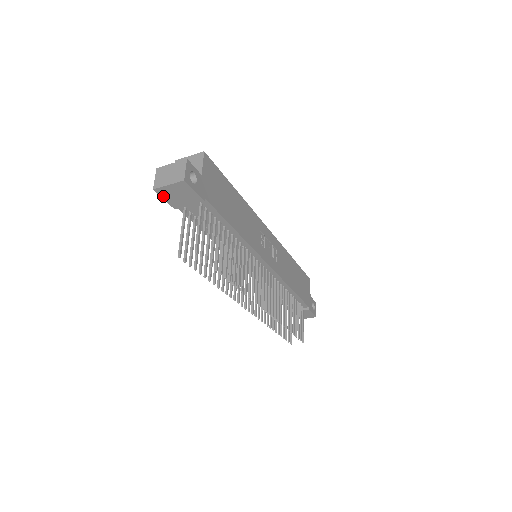
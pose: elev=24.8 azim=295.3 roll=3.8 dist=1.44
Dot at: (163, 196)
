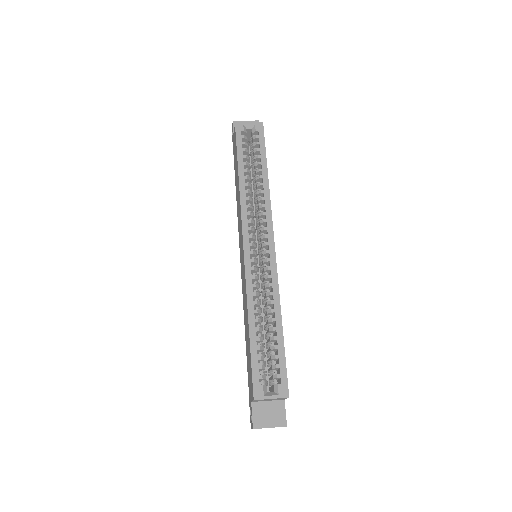
Dot at: occluded
